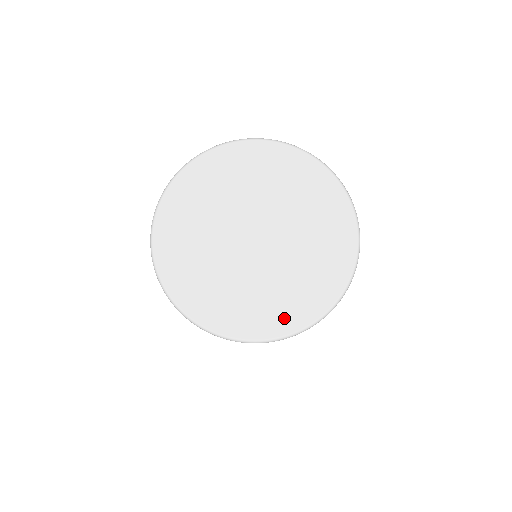
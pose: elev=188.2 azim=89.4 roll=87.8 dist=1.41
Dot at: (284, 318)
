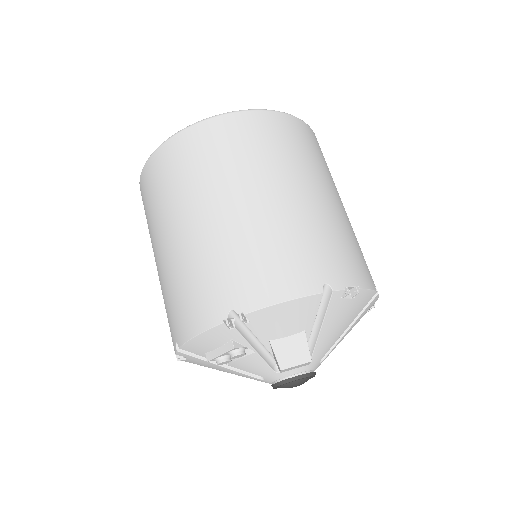
Dot at: occluded
